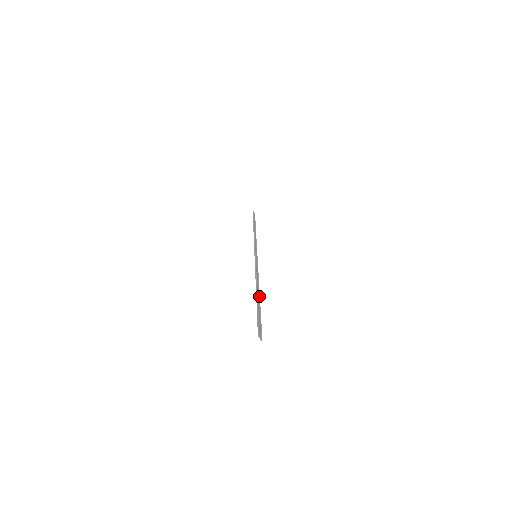
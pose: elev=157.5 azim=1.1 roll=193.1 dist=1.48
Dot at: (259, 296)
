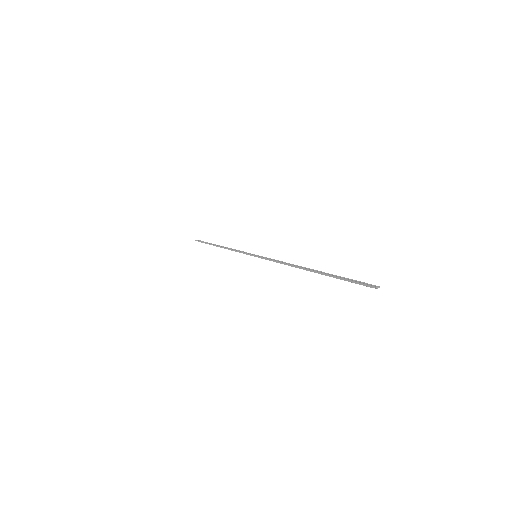
Dot at: (313, 270)
